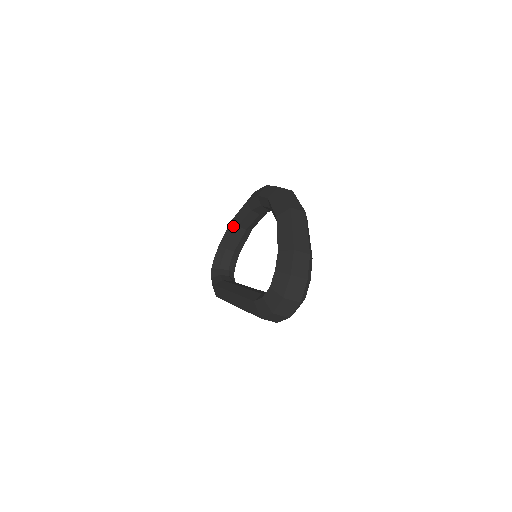
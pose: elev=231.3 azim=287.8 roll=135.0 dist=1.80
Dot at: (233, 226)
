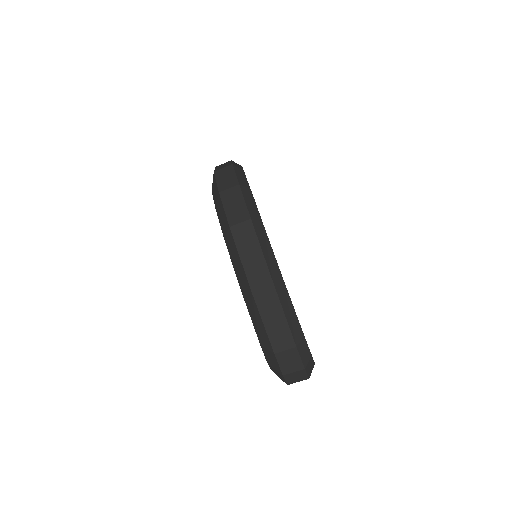
Dot at: occluded
